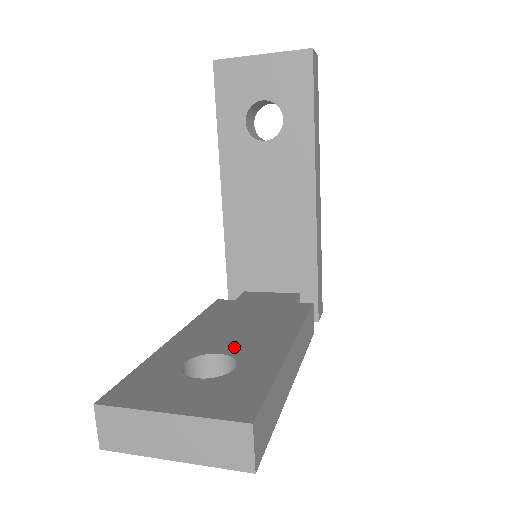
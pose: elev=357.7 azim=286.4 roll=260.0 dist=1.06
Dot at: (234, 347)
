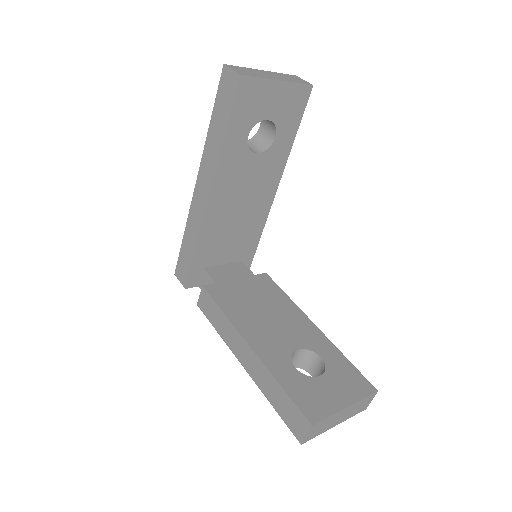
Dot at: (295, 340)
